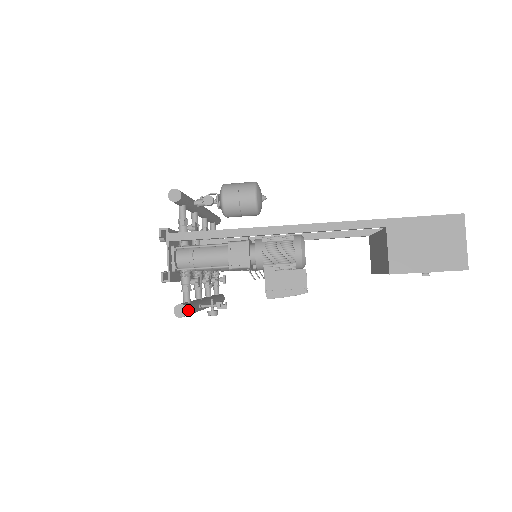
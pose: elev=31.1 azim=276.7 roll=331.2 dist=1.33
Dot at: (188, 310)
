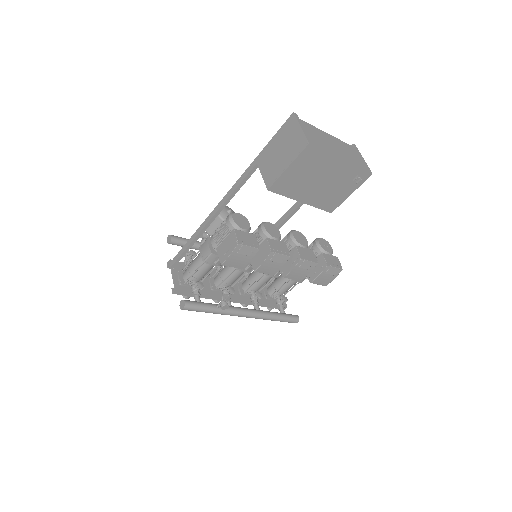
Dot at: (188, 303)
